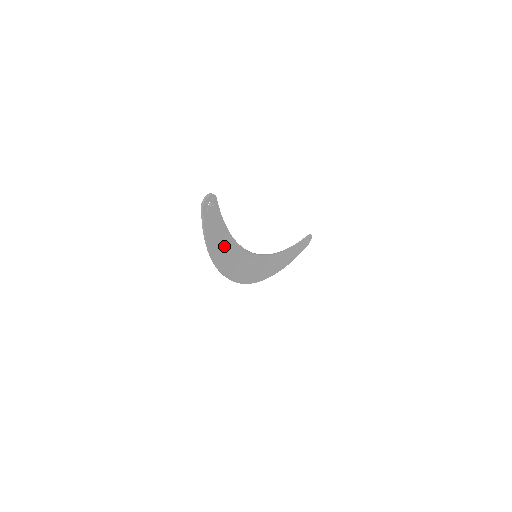
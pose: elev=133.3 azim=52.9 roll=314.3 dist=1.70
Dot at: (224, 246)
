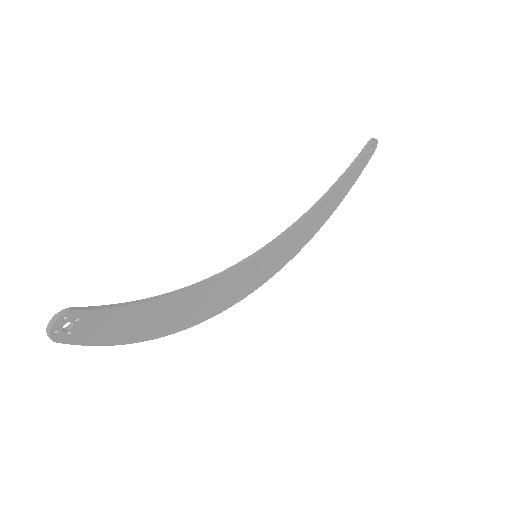
Dot at: (166, 313)
